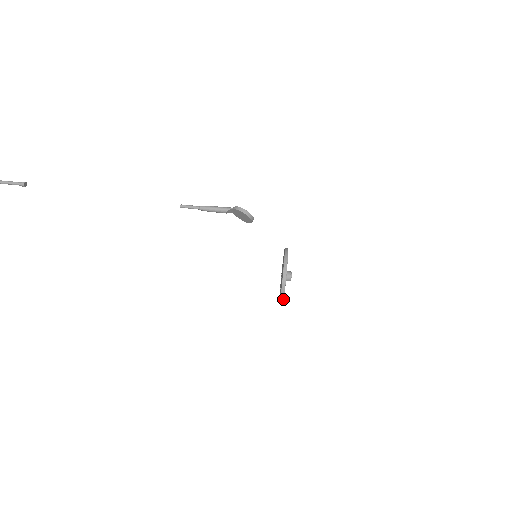
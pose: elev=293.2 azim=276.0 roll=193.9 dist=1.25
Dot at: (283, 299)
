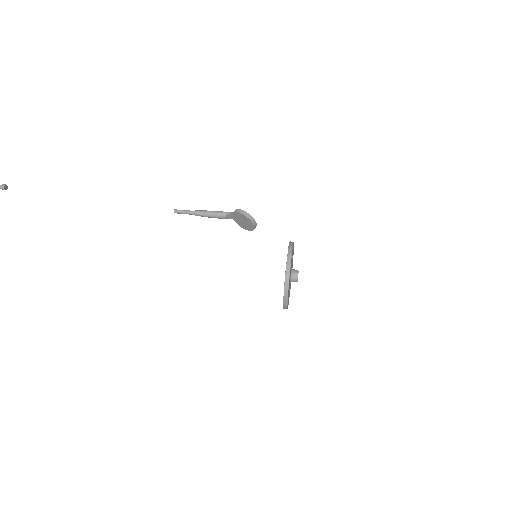
Dot at: (287, 300)
